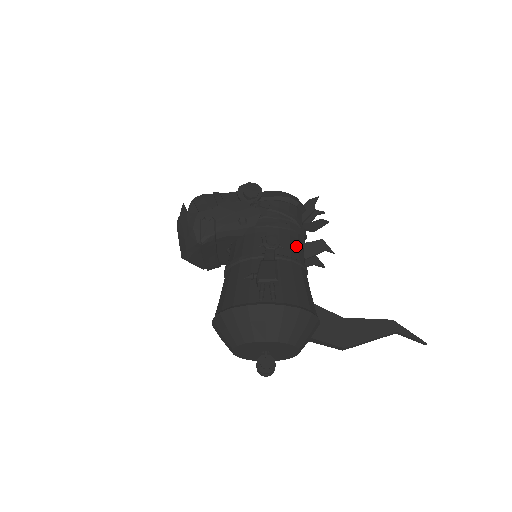
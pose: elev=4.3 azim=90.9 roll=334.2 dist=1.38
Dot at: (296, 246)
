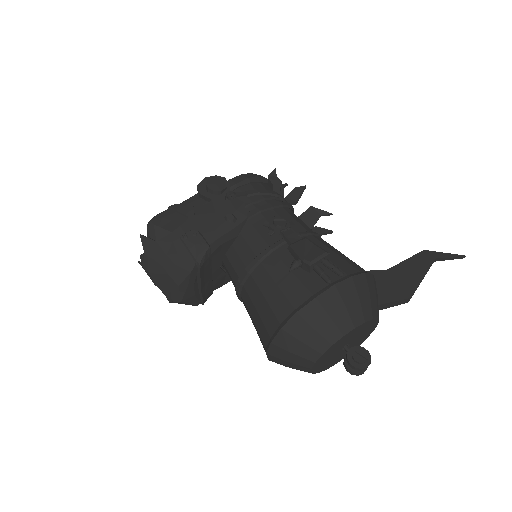
Dot at: (300, 220)
